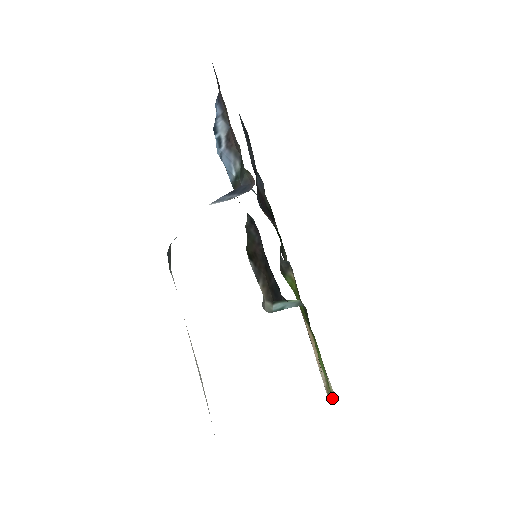
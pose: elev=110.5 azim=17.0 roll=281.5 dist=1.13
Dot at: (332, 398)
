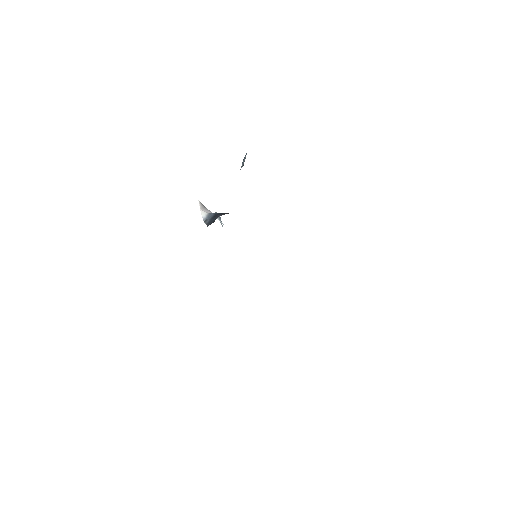
Dot at: occluded
